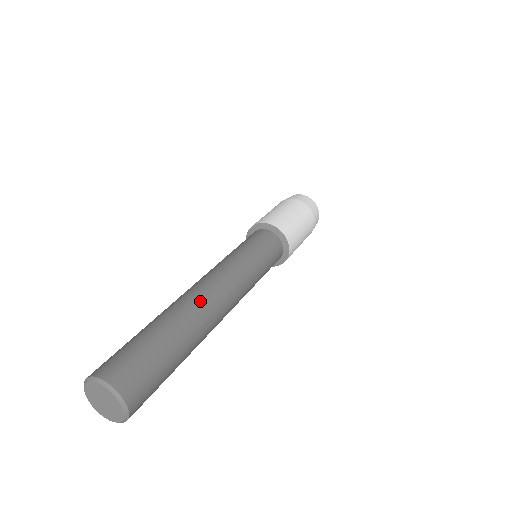
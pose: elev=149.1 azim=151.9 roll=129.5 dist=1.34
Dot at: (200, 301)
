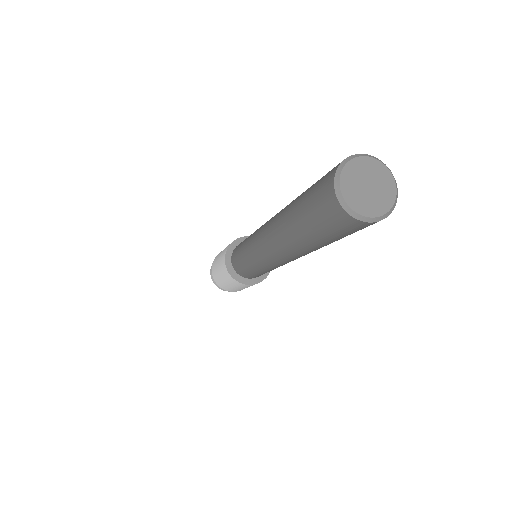
Dot at: occluded
